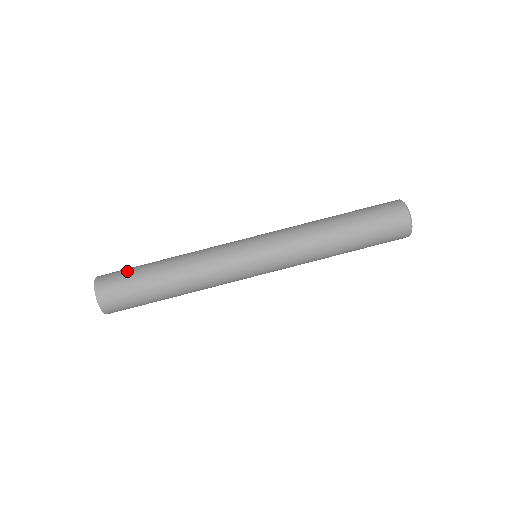
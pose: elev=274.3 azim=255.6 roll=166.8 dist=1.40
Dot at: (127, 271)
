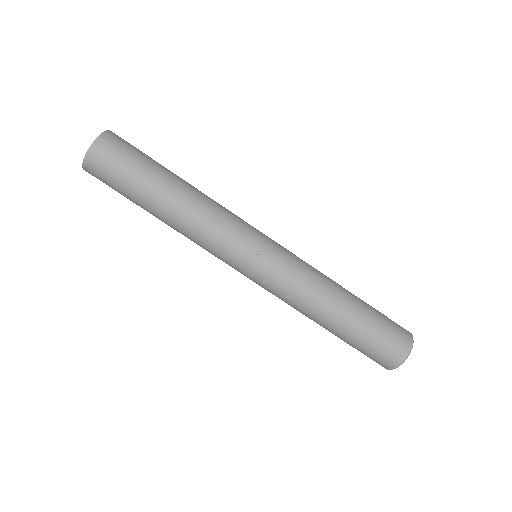
Dot at: (136, 157)
